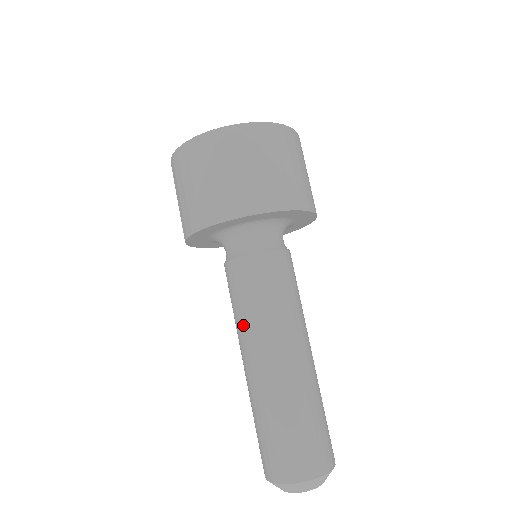
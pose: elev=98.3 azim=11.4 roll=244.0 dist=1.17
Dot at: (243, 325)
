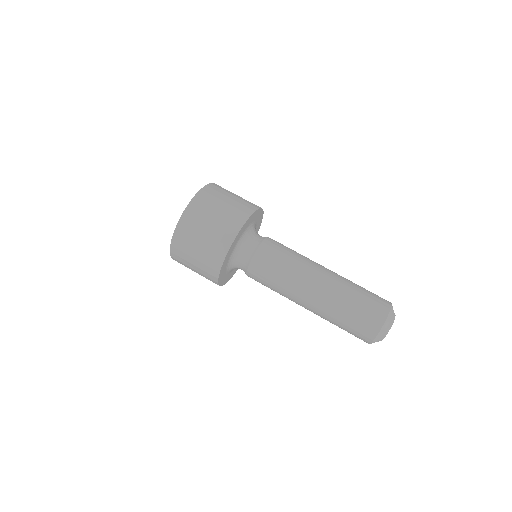
Dot at: (283, 294)
